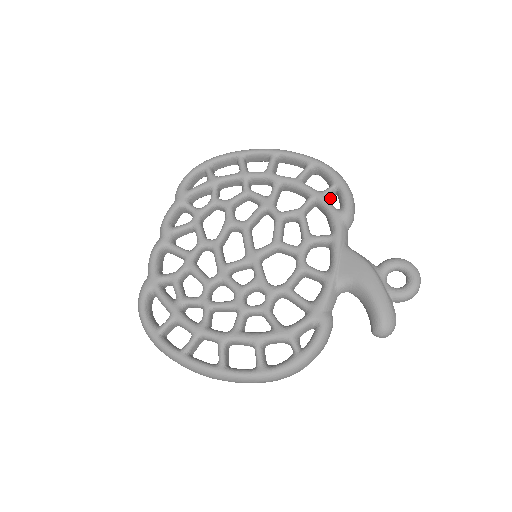
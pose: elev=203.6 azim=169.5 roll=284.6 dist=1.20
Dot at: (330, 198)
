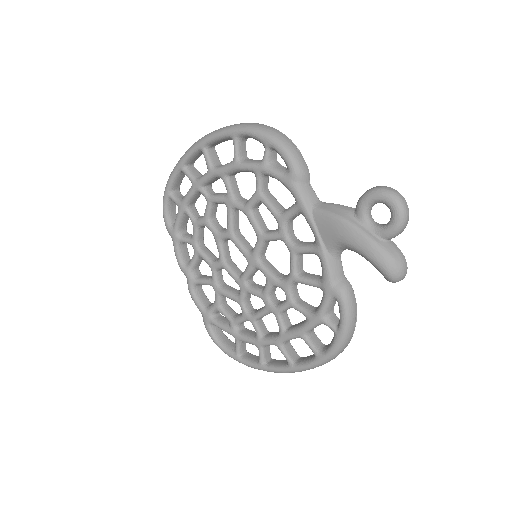
Dot at: (274, 159)
